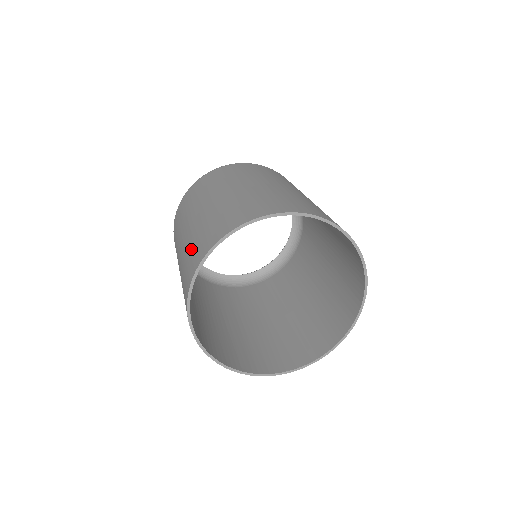
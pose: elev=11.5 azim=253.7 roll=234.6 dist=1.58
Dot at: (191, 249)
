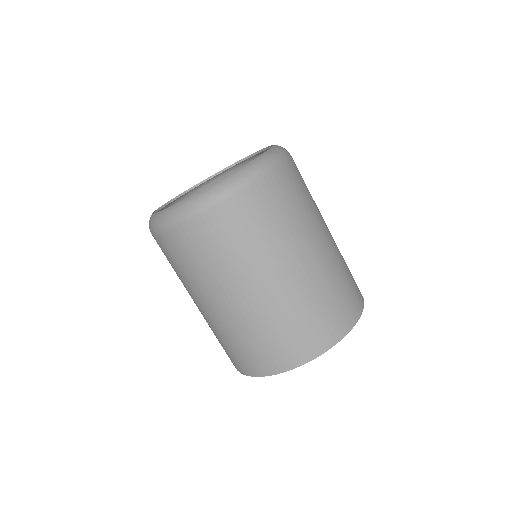
Dot at: (280, 333)
